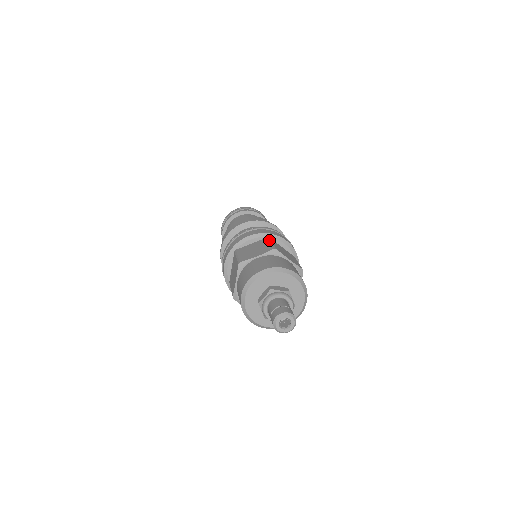
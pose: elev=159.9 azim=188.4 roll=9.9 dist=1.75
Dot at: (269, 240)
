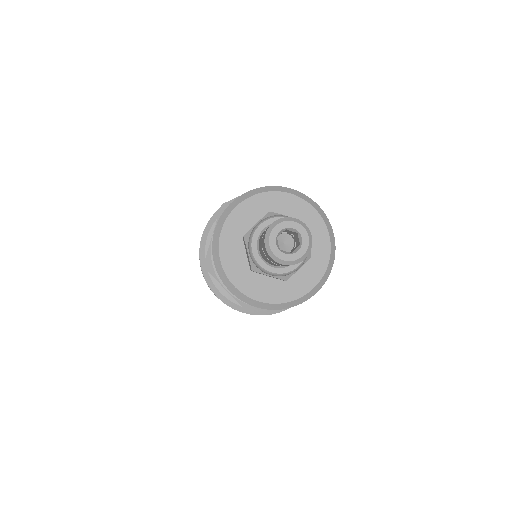
Dot at: occluded
